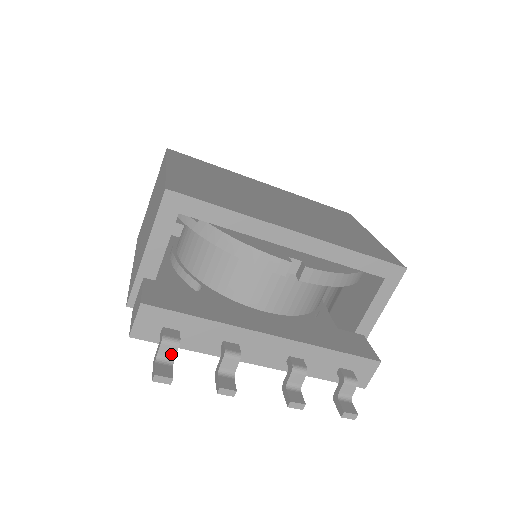
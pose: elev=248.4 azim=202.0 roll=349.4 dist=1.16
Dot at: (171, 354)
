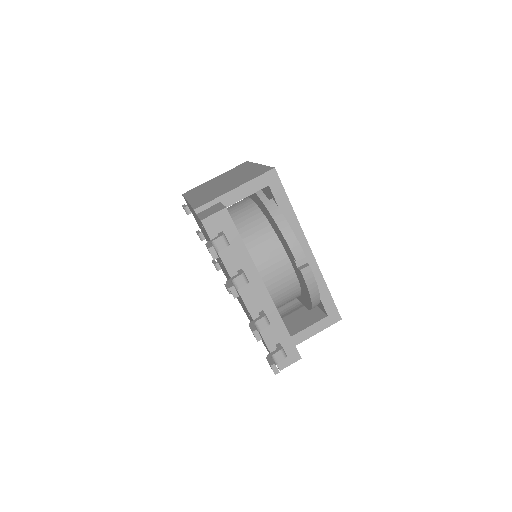
Dot at: (220, 247)
